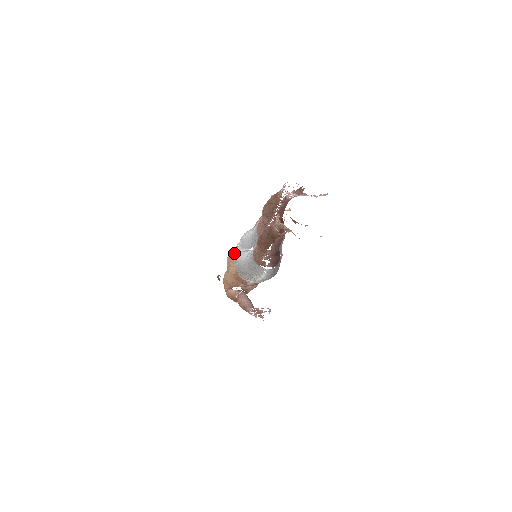
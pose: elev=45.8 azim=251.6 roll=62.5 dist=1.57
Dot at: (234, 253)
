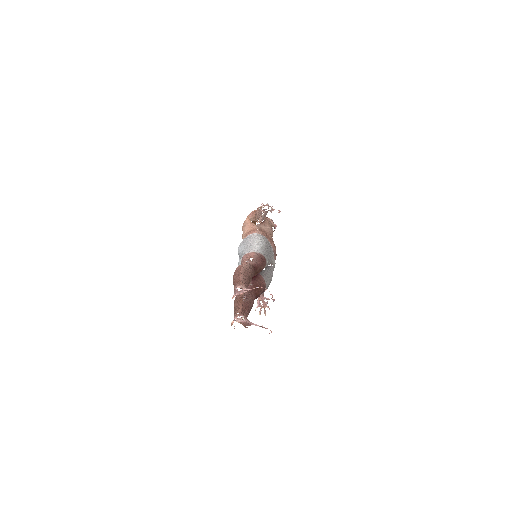
Dot at: (243, 237)
